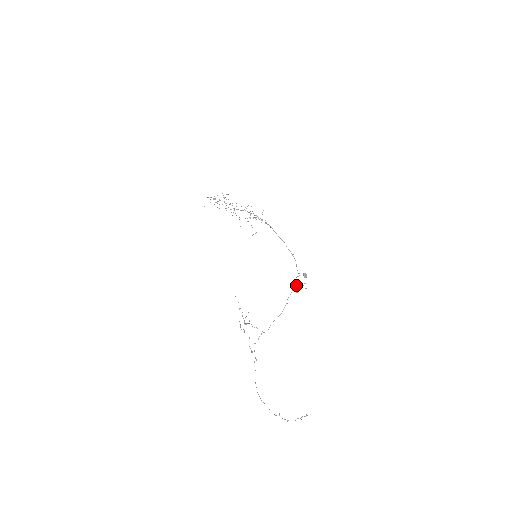
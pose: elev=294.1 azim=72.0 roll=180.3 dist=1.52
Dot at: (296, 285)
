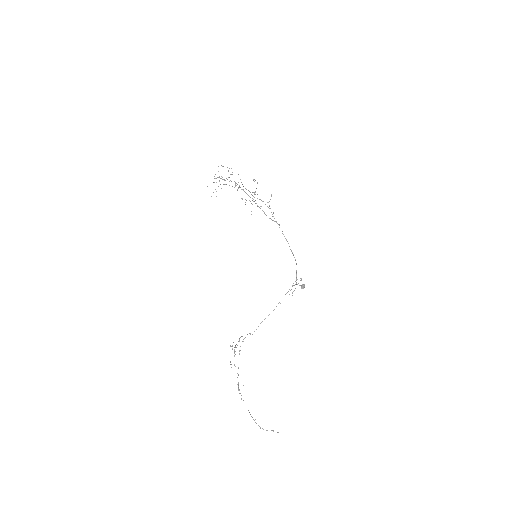
Dot at: (292, 295)
